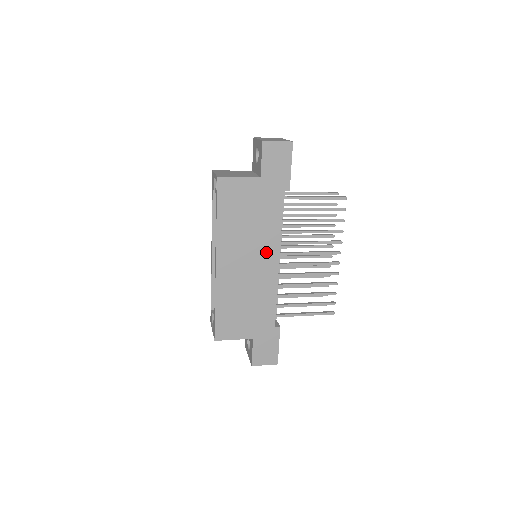
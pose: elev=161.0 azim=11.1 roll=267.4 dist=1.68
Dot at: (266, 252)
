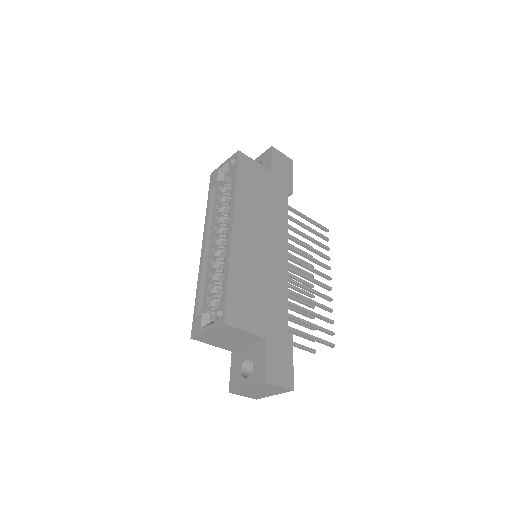
Dot at: (277, 239)
